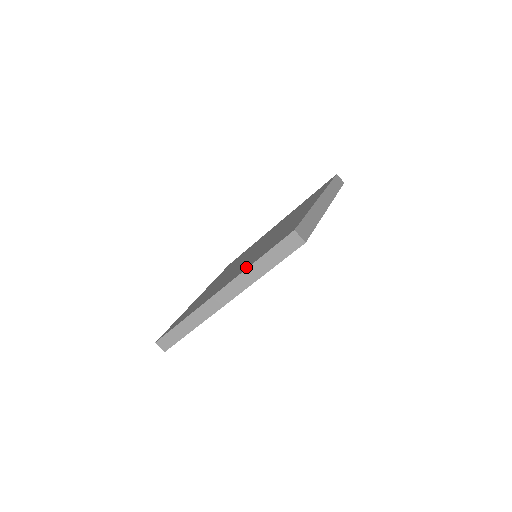
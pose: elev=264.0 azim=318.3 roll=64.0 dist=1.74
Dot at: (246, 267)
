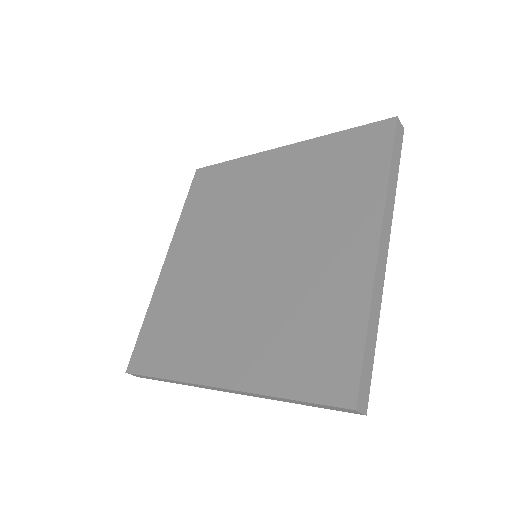
Dot at: (264, 381)
